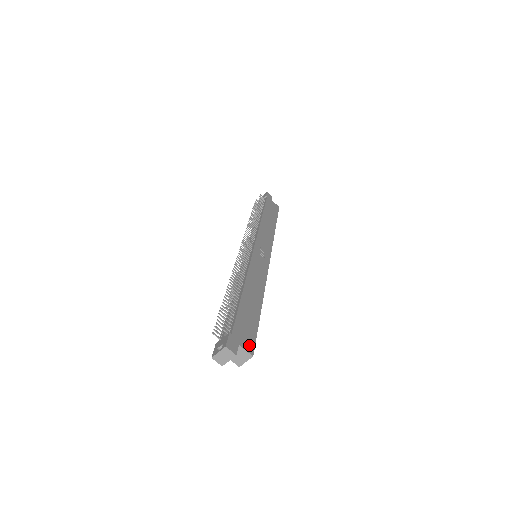
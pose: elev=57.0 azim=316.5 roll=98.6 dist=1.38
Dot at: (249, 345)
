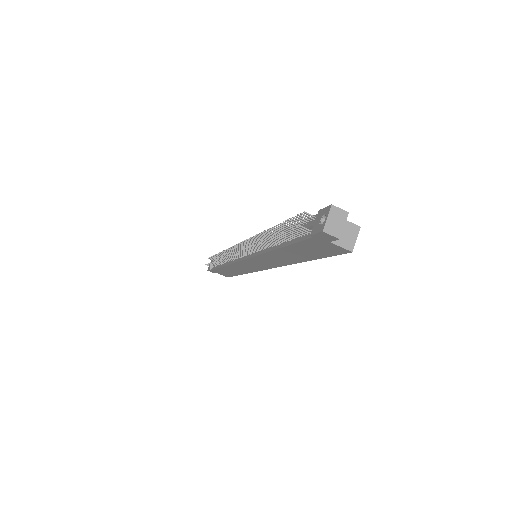
Dot at: occluded
